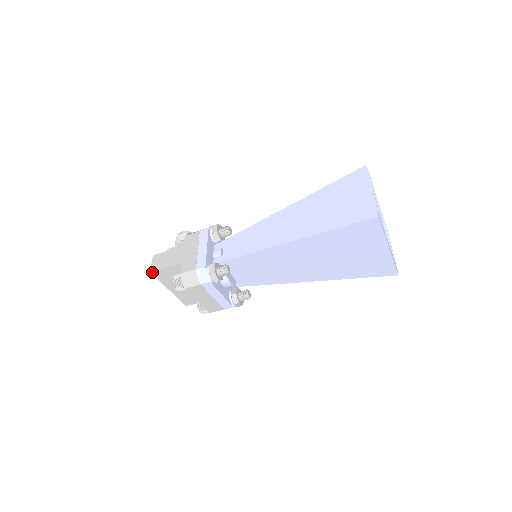
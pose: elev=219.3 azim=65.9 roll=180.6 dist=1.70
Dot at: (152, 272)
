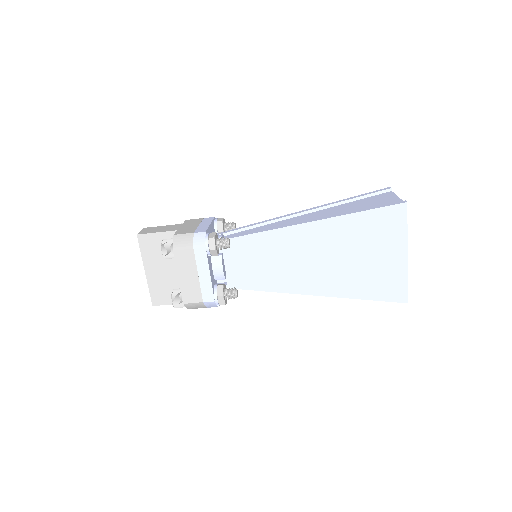
Dot at: (139, 236)
